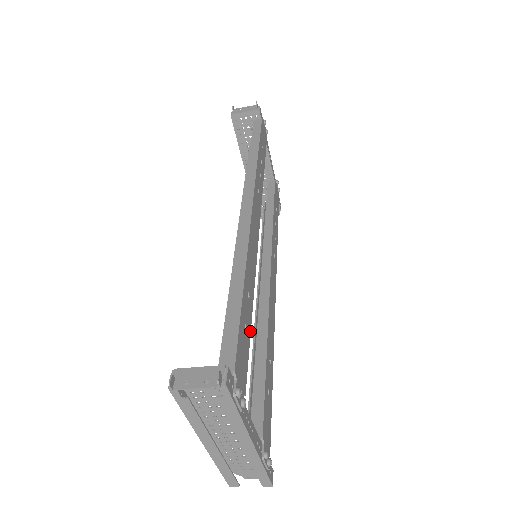
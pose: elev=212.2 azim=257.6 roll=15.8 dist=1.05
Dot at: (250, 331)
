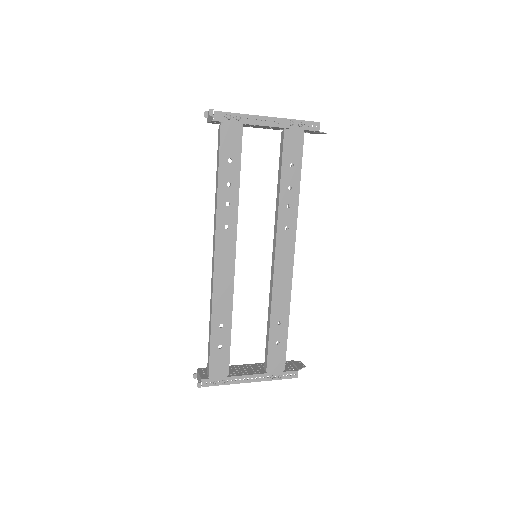
Dot at: (230, 341)
